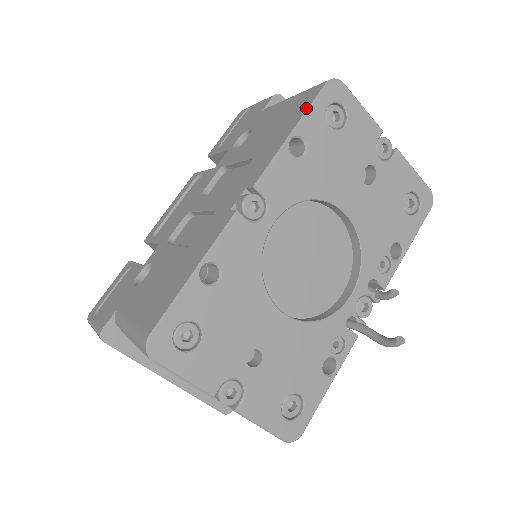
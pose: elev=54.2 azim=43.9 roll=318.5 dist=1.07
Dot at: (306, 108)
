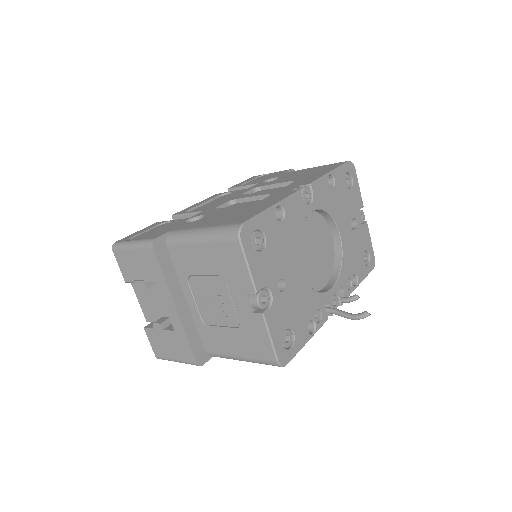
Dot at: (338, 166)
